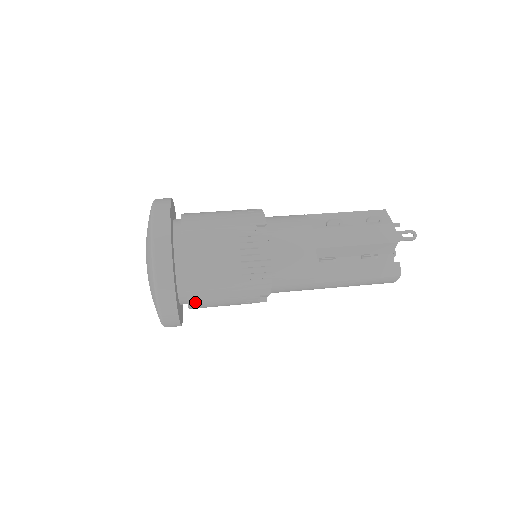
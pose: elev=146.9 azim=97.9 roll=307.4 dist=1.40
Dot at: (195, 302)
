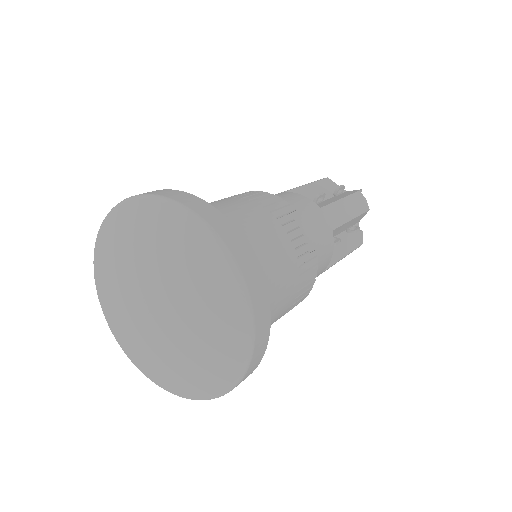
Dot at: occluded
